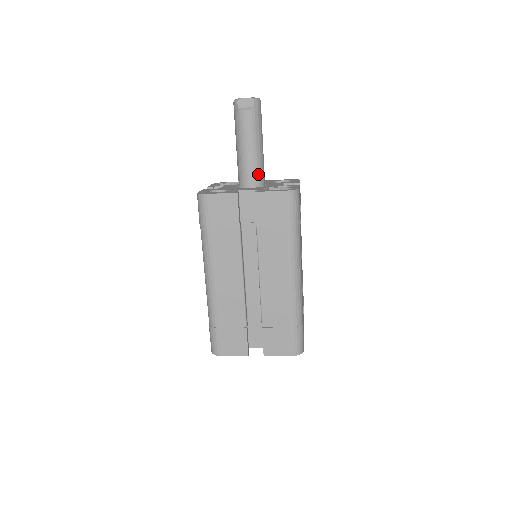
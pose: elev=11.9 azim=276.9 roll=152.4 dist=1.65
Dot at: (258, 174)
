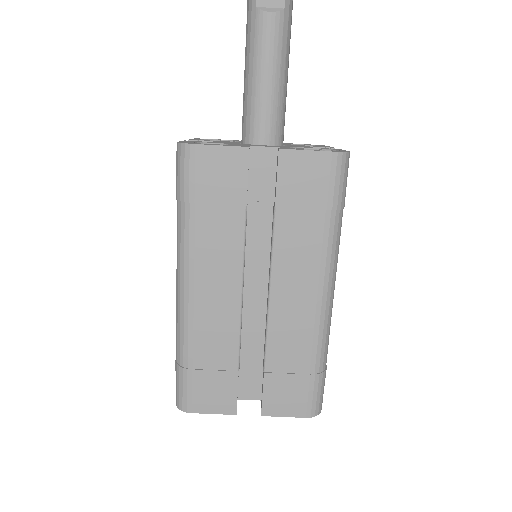
Dot at: (277, 124)
